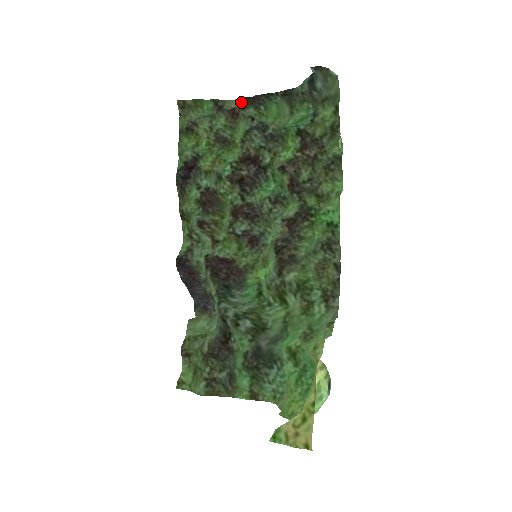
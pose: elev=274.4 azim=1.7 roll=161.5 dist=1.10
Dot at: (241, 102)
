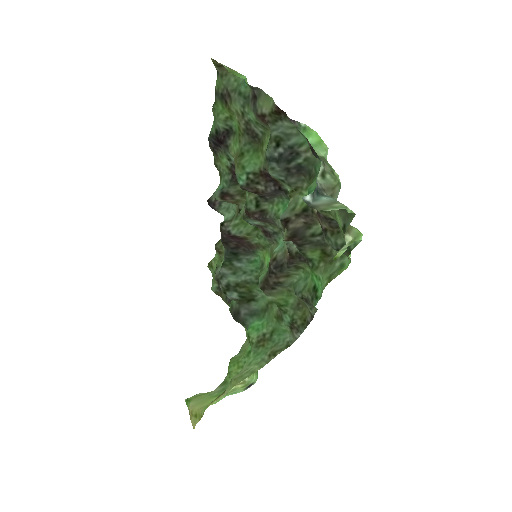
Dot at: (274, 111)
